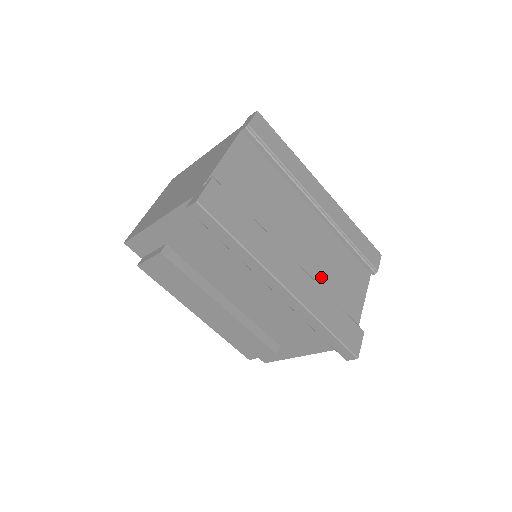
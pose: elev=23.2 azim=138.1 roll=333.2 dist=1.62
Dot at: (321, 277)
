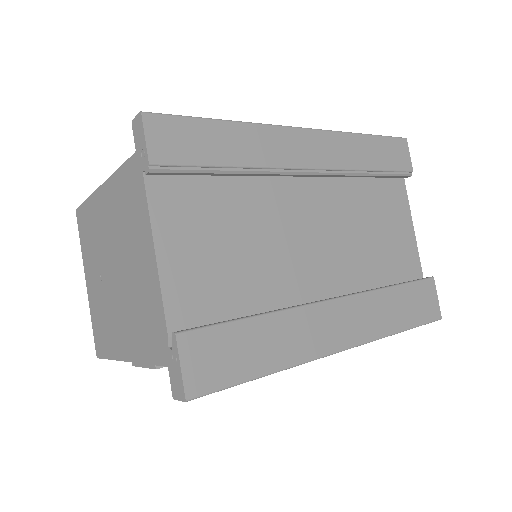
Dot at: (361, 263)
